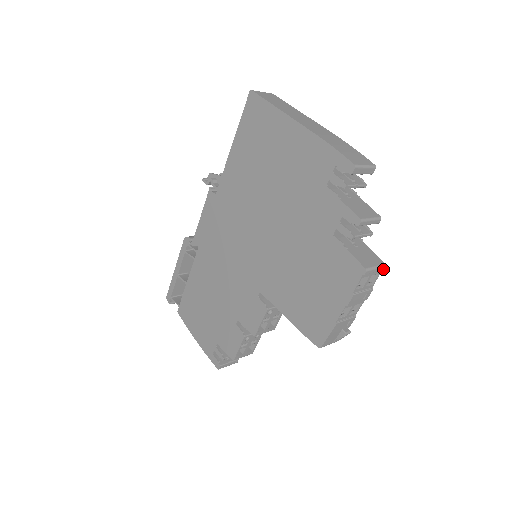
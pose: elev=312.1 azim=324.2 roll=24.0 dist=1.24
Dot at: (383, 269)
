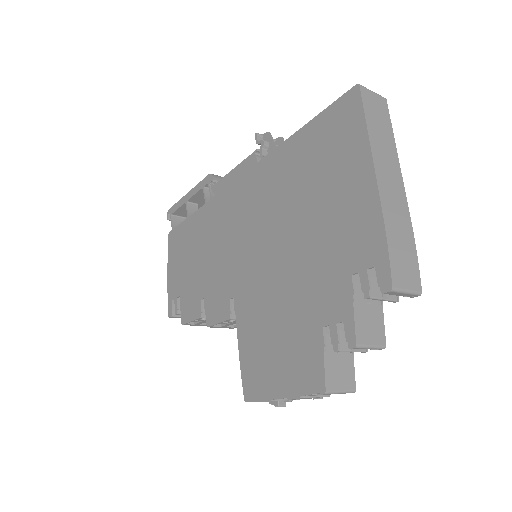
Dot at: (350, 392)
